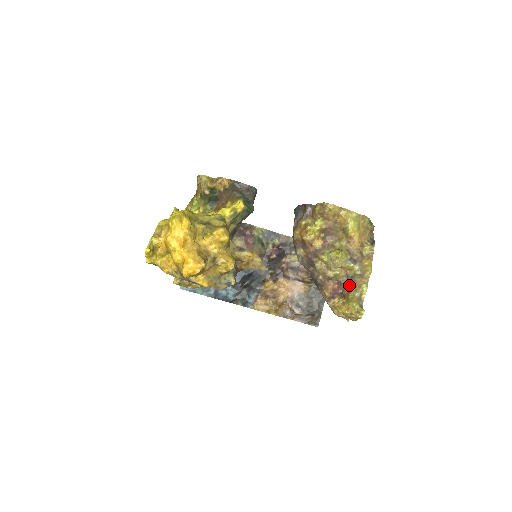
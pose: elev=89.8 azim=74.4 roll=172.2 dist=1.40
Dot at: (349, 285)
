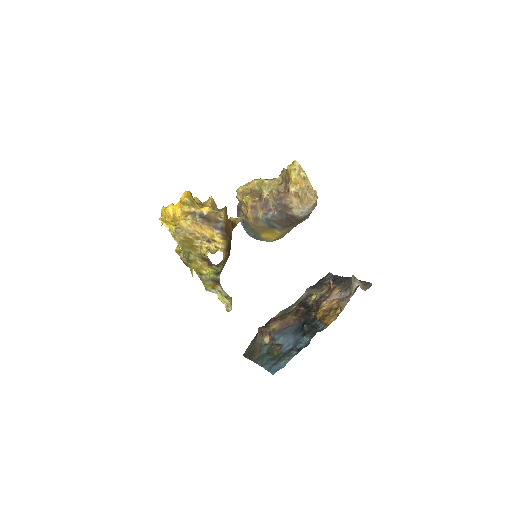
Dot at: (286, 180)
